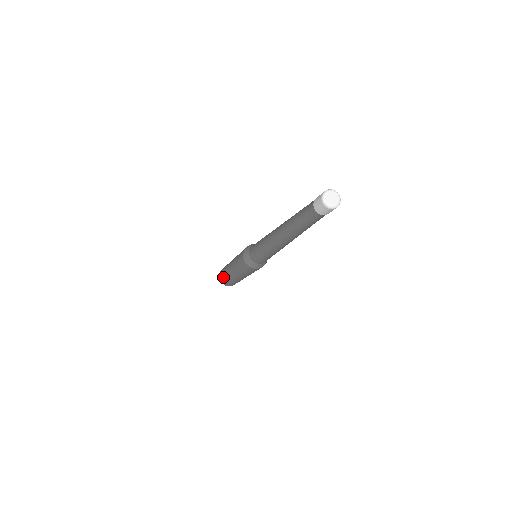
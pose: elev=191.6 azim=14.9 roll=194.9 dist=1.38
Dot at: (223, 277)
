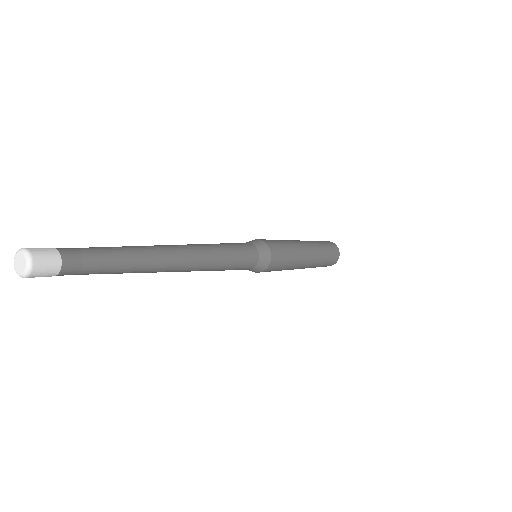
Dot at: occluded
